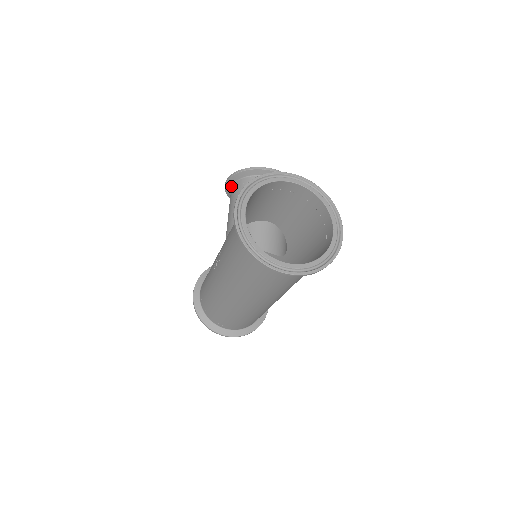
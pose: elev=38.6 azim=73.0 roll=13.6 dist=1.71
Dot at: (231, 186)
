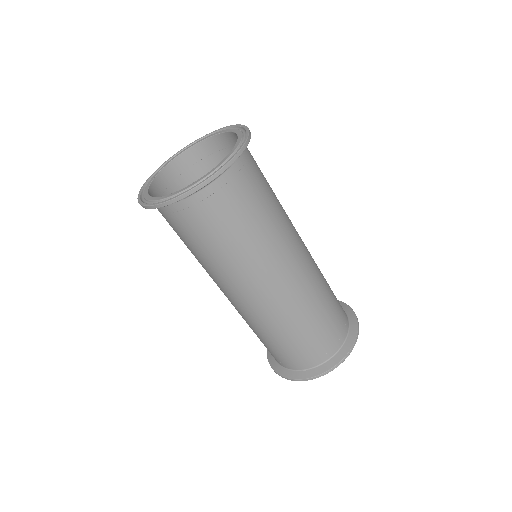
Dot at: occluded
